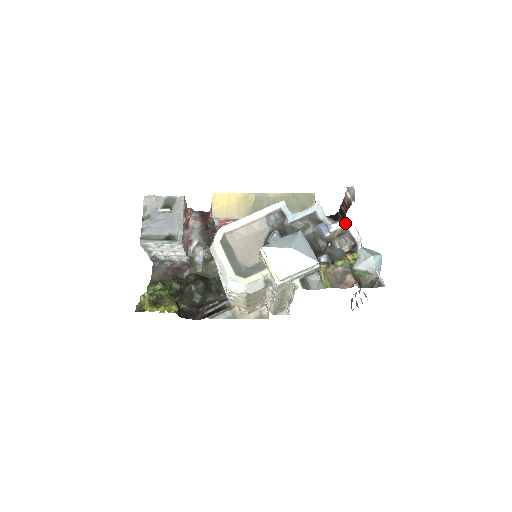
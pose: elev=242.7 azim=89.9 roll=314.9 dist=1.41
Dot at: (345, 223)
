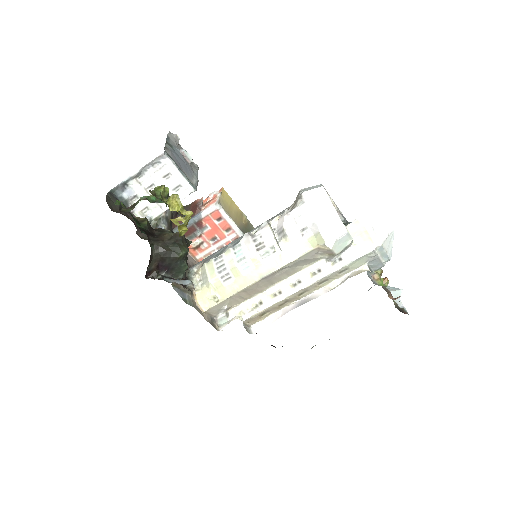
Dot at: occluded
